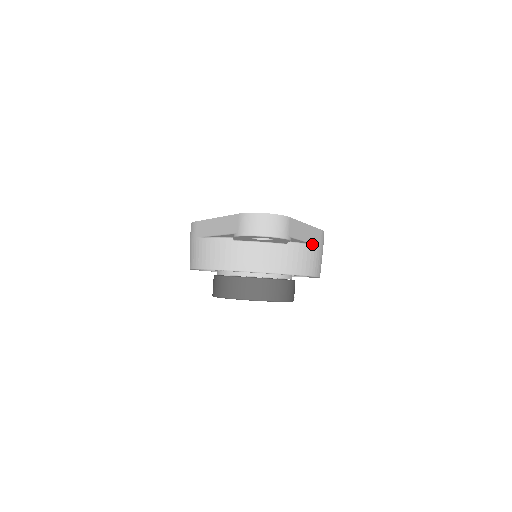
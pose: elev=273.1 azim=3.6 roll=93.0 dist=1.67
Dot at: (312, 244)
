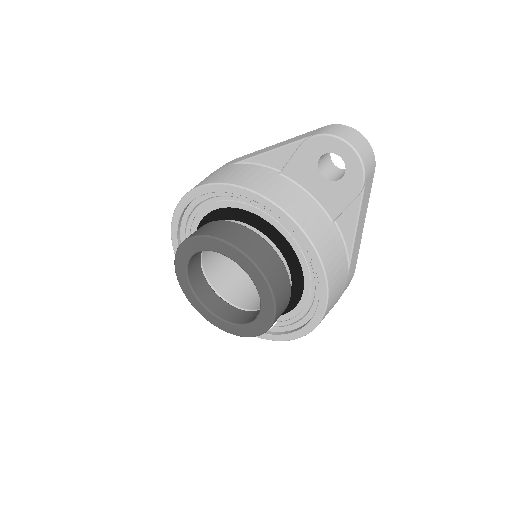
Dot at: (349, 259)
